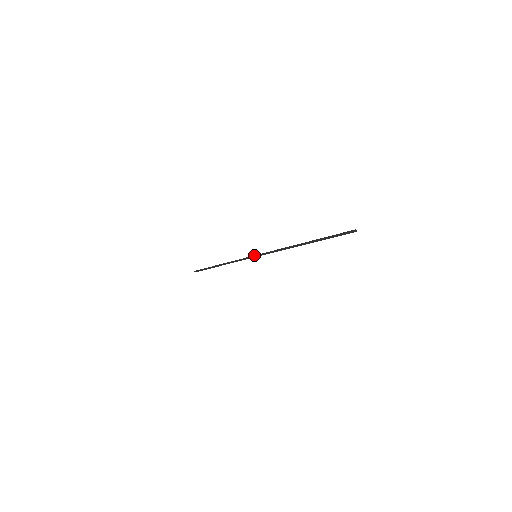
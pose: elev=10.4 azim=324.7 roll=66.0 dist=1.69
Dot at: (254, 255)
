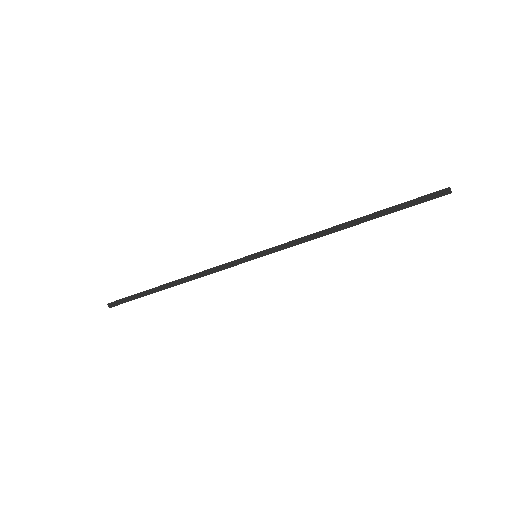
Dot at: (253, 256)
